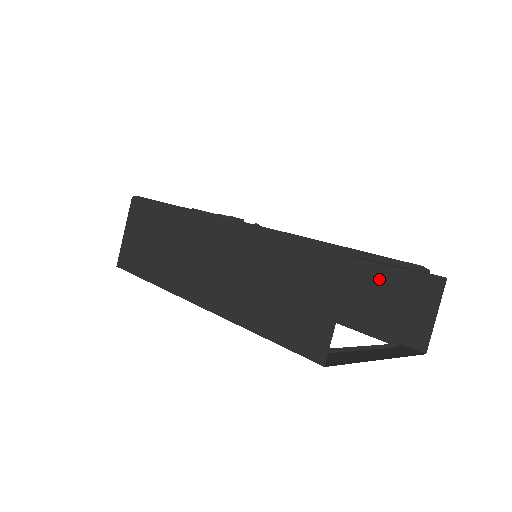
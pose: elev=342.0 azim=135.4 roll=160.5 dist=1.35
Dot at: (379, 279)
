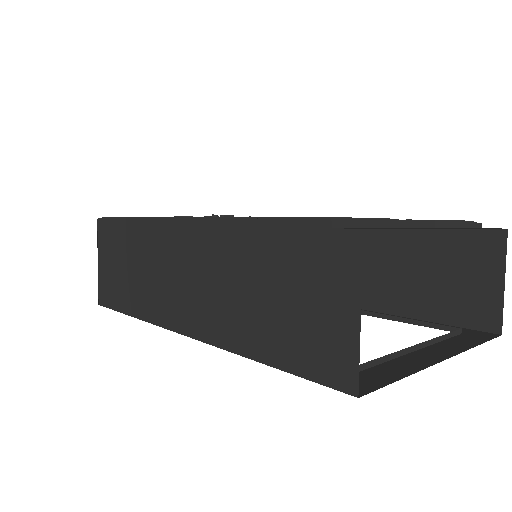
Dot at: (417, 250)
